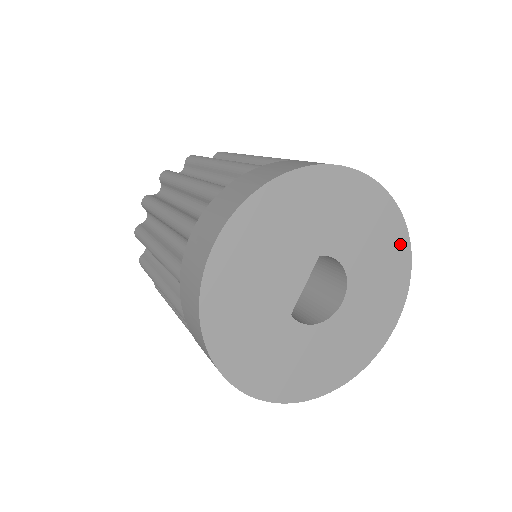
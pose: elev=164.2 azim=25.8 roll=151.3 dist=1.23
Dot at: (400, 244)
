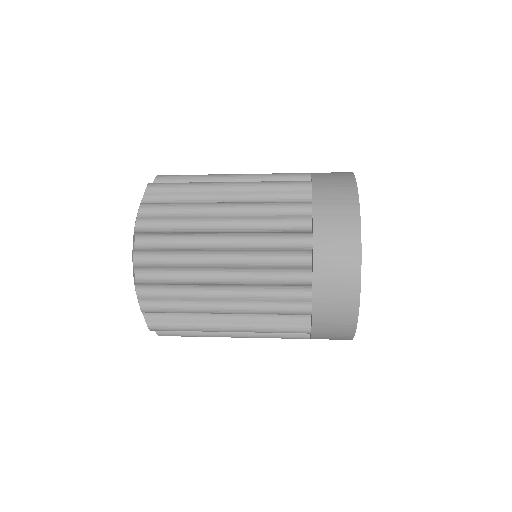
Dot at: occluded
